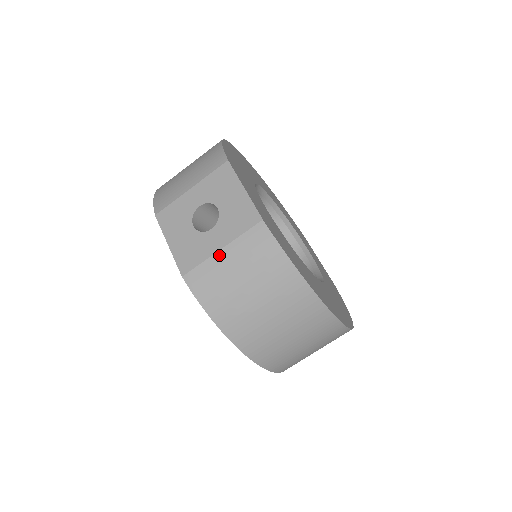
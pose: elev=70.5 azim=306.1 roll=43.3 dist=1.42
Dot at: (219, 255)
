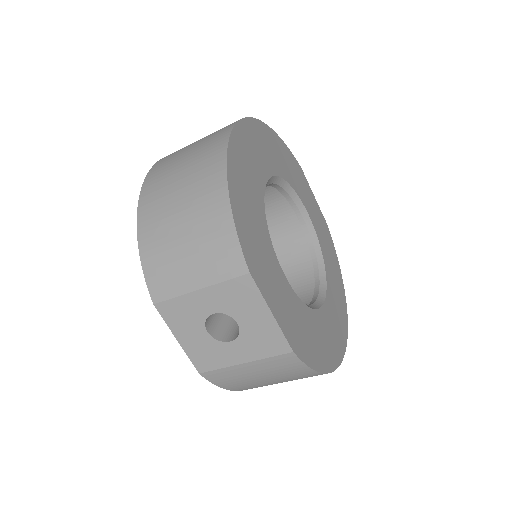
Dot at: (241, 367)
